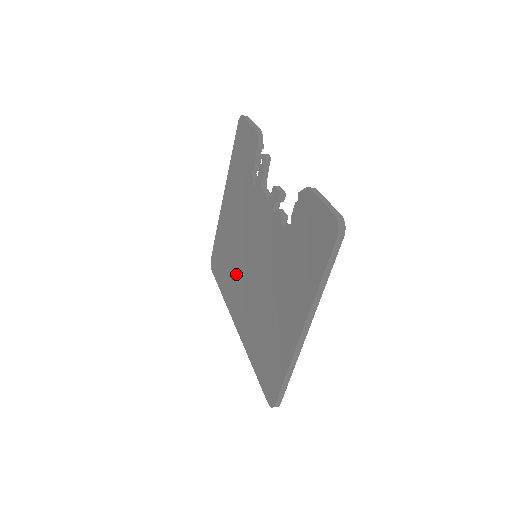
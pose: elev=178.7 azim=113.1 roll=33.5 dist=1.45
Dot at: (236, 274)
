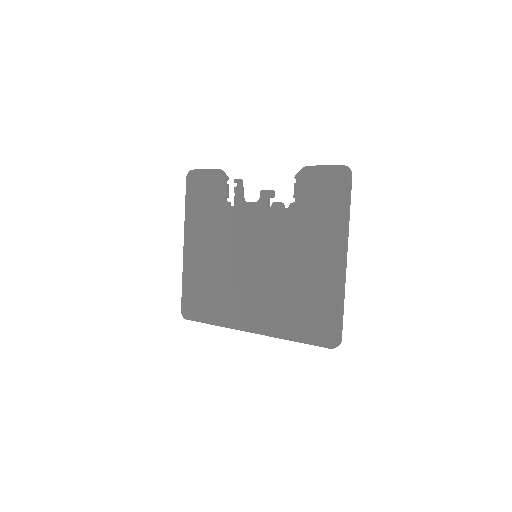
Dot at: (234, 289)
